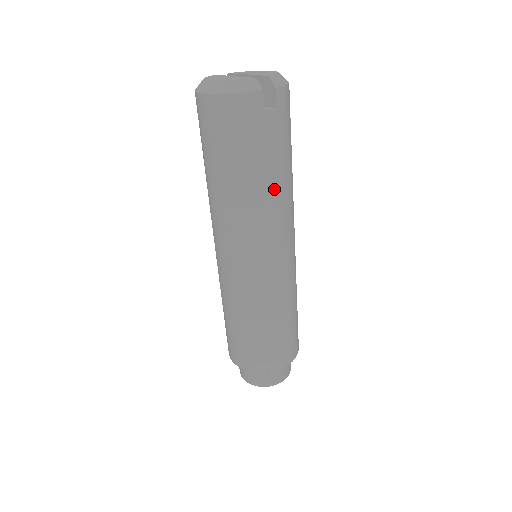
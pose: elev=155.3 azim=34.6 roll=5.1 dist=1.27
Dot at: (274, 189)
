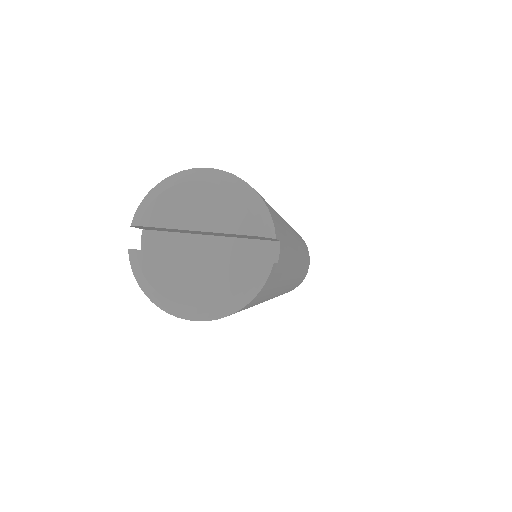
Dot at: (291, 259)
